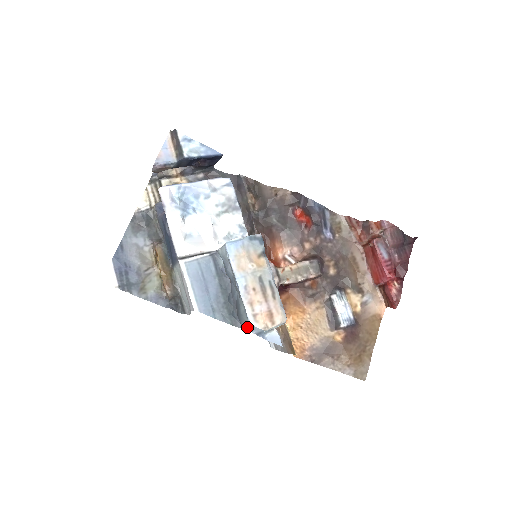
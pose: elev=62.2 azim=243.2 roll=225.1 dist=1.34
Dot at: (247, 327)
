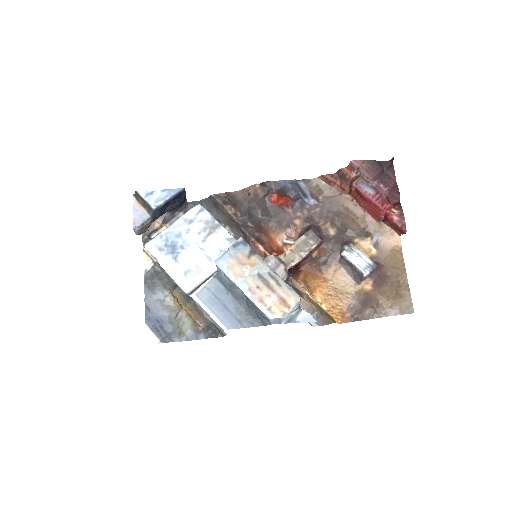
Dot at: (275, 321)
